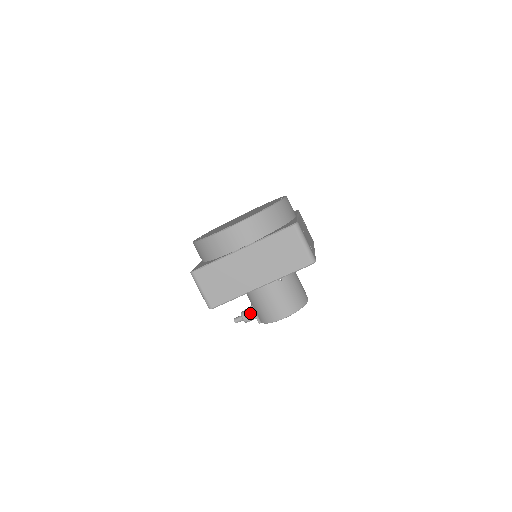
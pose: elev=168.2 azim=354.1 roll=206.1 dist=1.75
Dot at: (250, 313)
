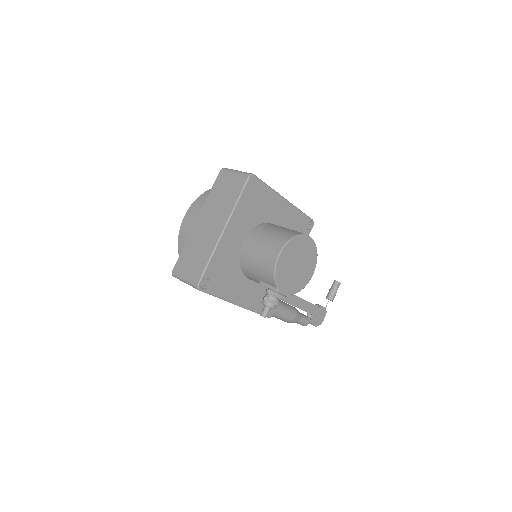
Dot at: (267, 293)
